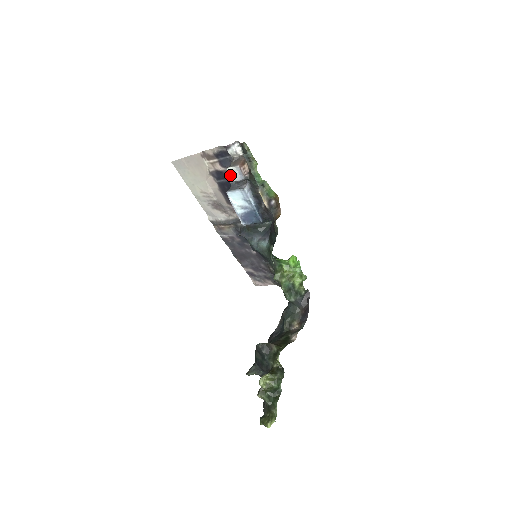
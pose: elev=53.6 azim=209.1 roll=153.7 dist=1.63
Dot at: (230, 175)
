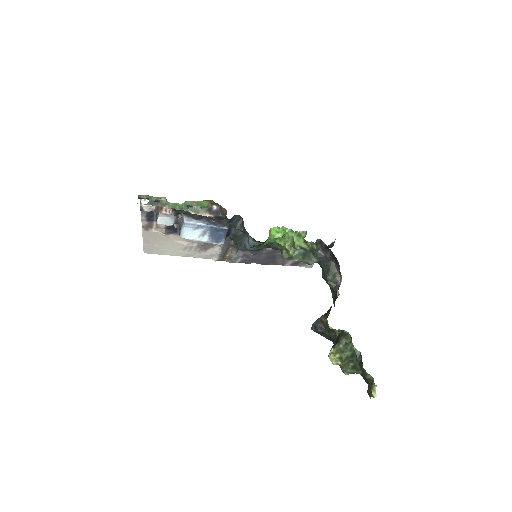
Dot at: (165, 225)
